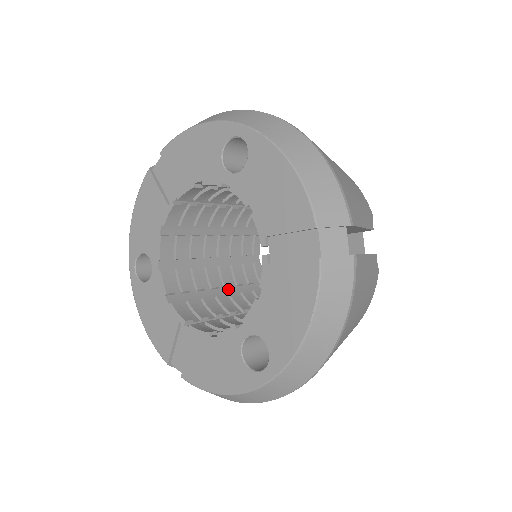
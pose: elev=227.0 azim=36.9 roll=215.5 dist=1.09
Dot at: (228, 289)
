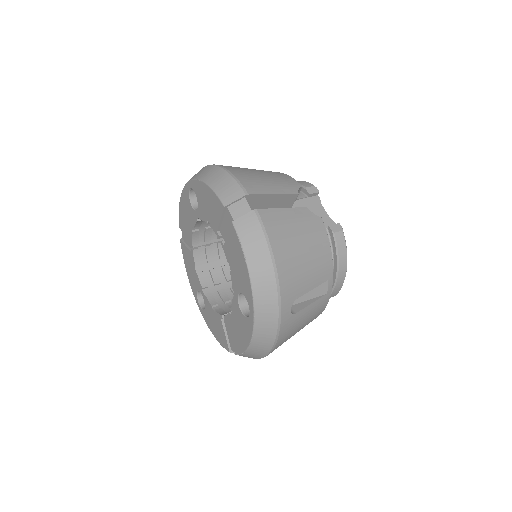
Dot at: occluded
